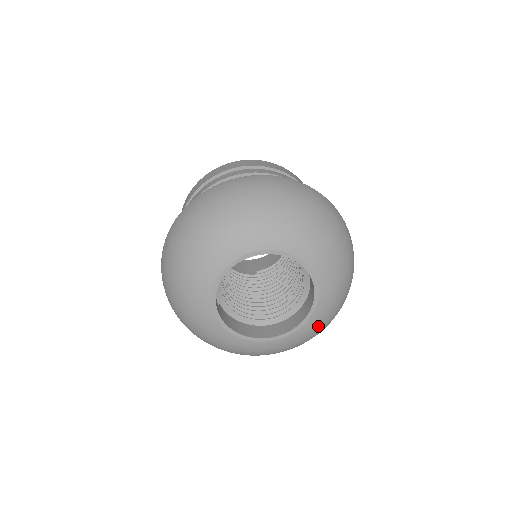
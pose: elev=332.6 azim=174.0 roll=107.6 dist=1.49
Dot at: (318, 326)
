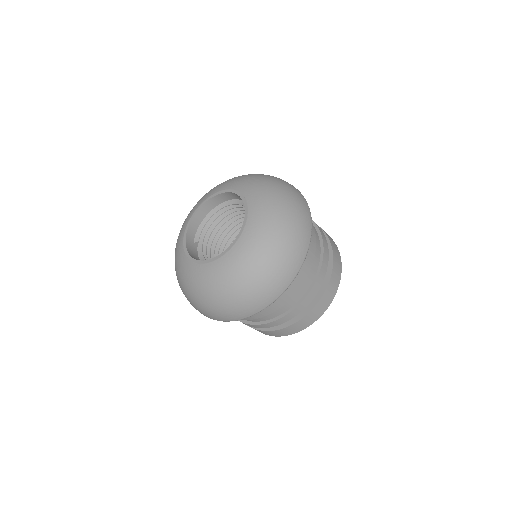
Dot at: (243, 259)
